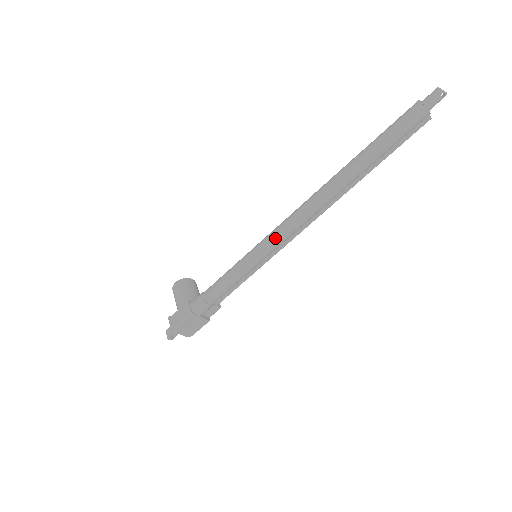
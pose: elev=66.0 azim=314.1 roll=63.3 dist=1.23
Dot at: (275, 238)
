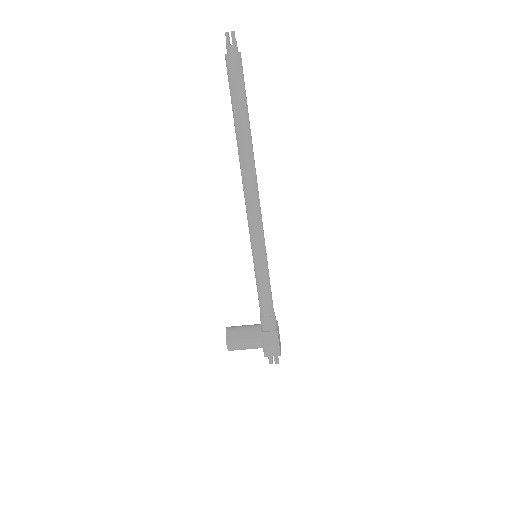
Dot at: (260, 231)
